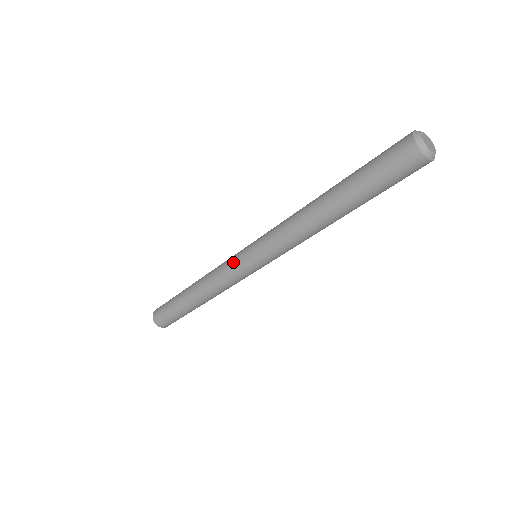
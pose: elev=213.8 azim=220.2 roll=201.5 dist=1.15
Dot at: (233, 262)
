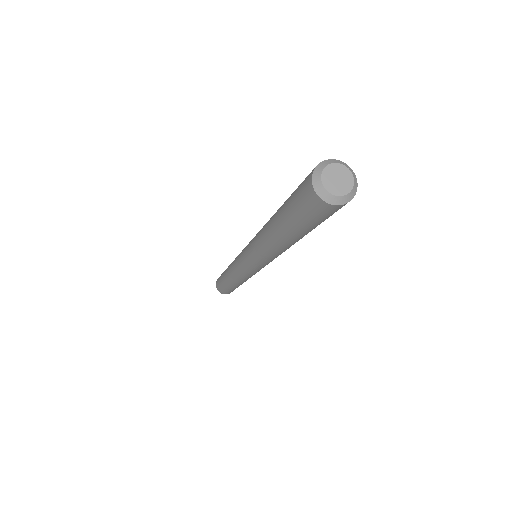
Dot at: (244, 271)
